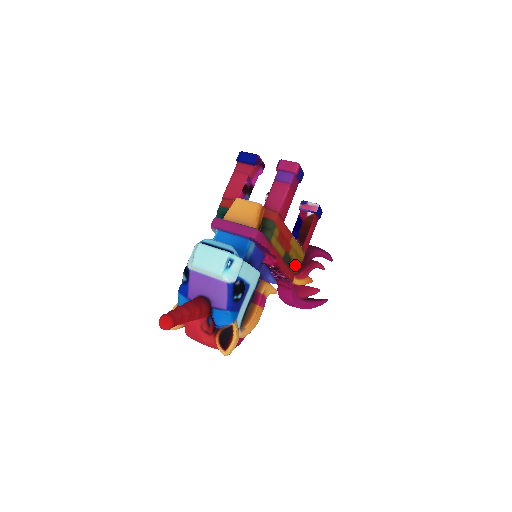
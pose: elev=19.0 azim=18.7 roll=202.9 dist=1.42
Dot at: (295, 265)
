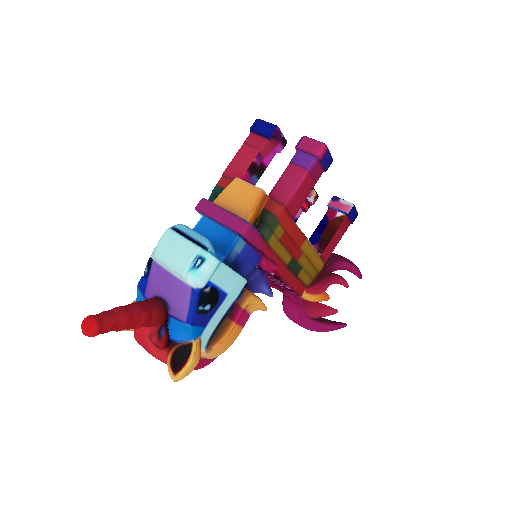
Dot at: (307, 276)
